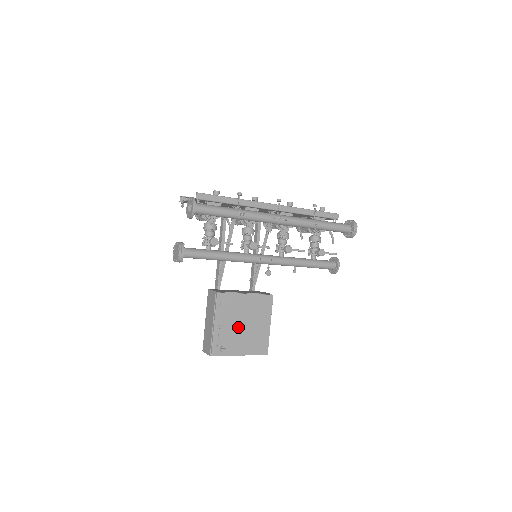
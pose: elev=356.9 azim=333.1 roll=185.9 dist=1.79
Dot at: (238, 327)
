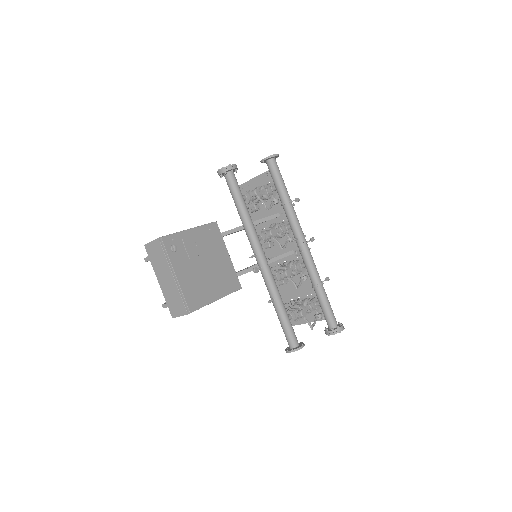
Dot at: (199, 259)
